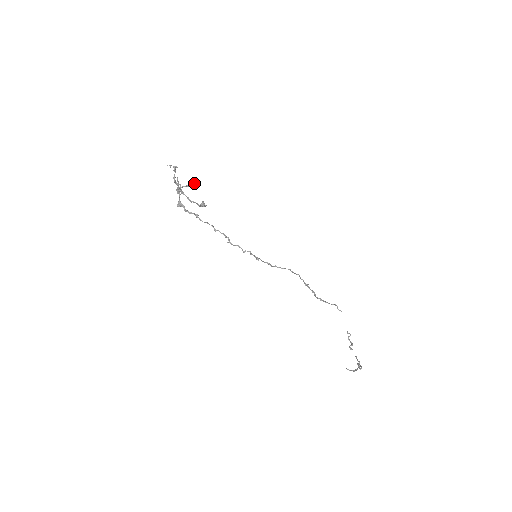
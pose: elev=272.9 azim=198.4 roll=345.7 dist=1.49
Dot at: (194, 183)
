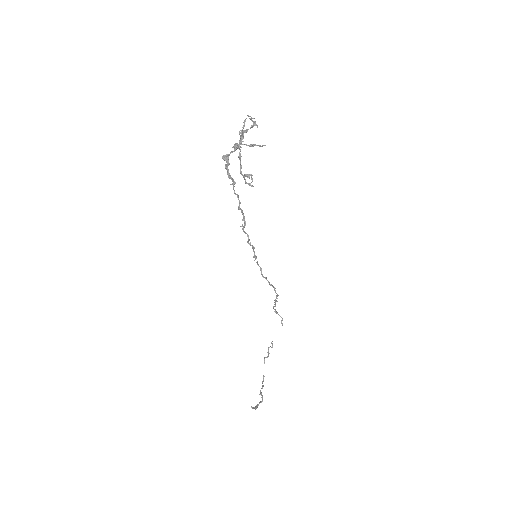
Dot at: (259, 145)
